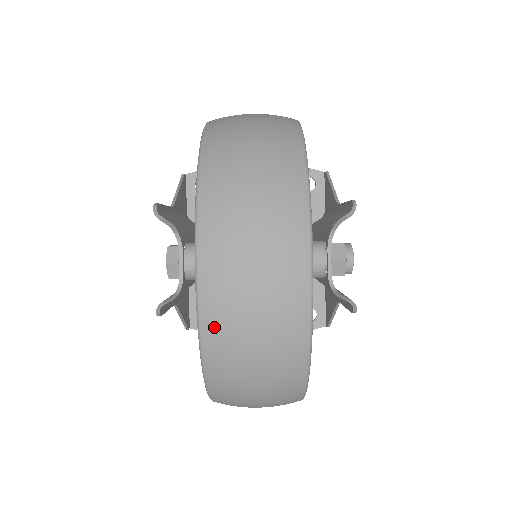
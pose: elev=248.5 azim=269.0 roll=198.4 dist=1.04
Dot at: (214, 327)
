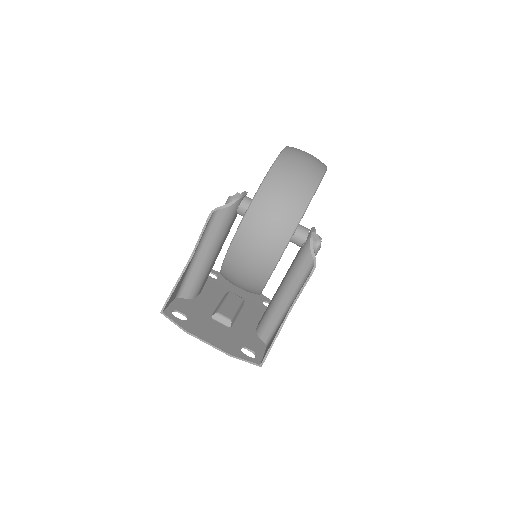
Dot at: (287, 154)
